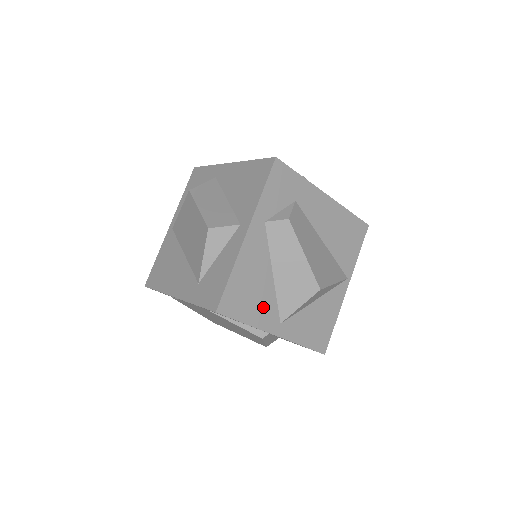
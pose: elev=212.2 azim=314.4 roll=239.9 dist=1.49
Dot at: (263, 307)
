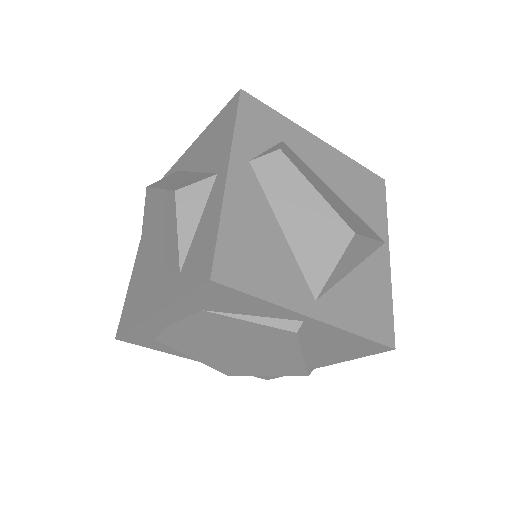
Dot at: (282, 275)
